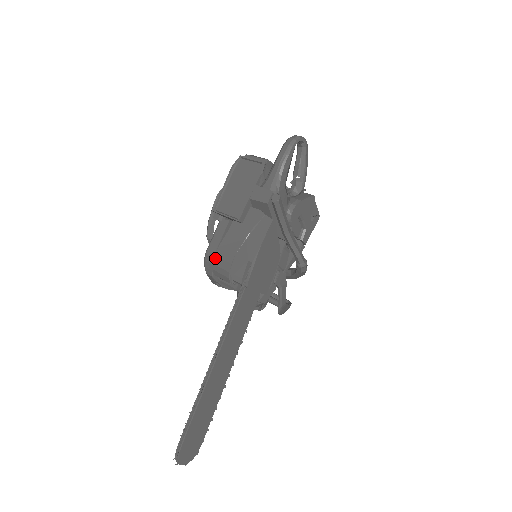
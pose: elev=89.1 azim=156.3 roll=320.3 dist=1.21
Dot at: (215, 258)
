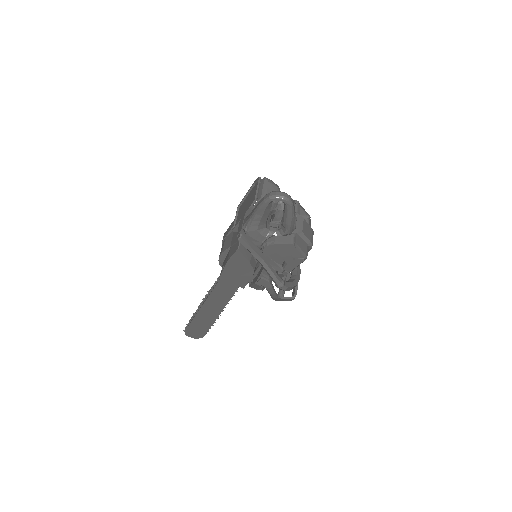
Dot at: occluded
